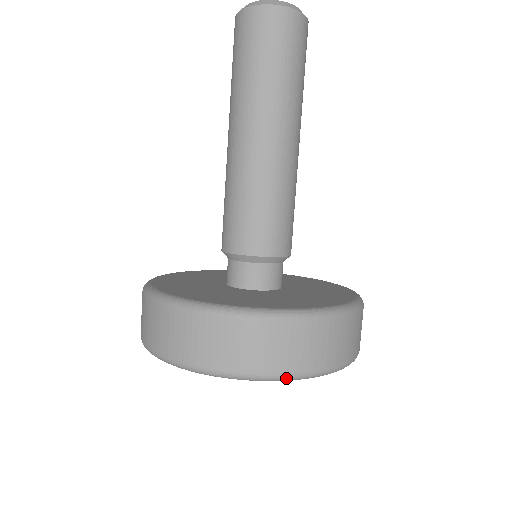
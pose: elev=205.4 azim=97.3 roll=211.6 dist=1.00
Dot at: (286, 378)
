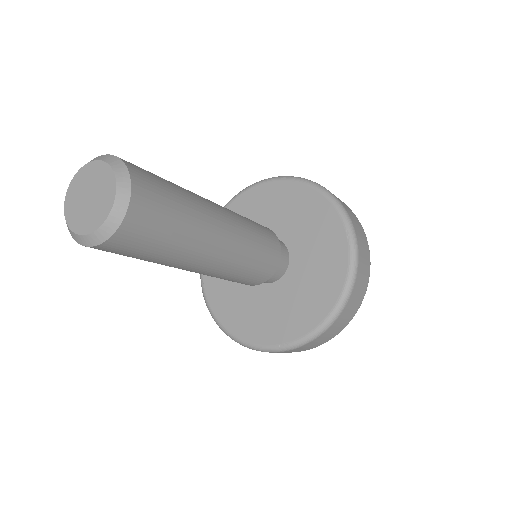
Dot at: occluded
